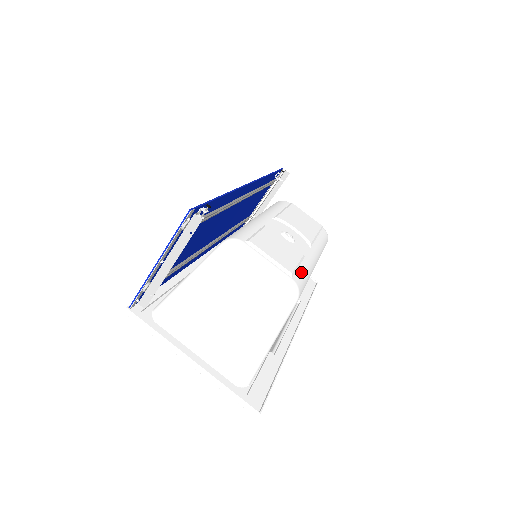
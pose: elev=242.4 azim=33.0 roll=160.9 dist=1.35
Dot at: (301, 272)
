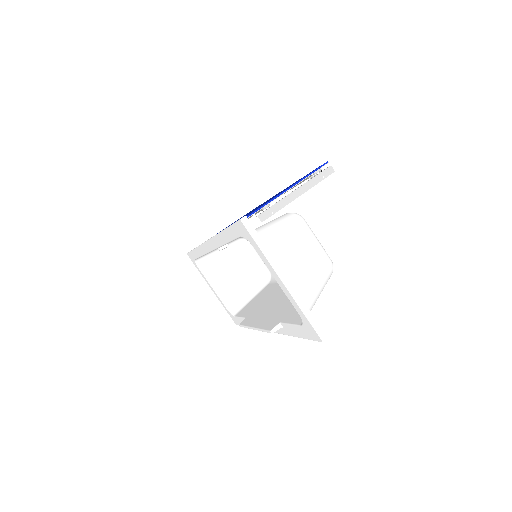
Dot at: occluded
